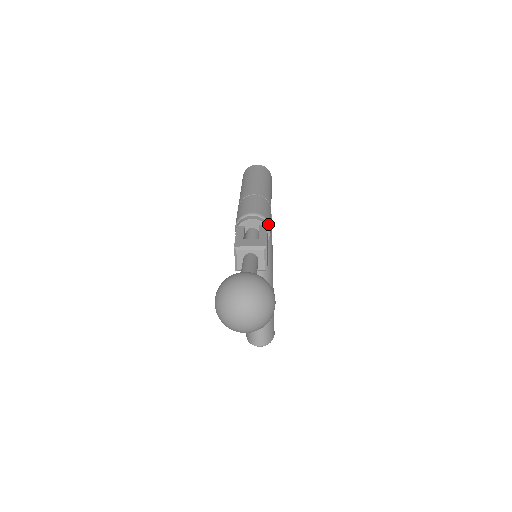
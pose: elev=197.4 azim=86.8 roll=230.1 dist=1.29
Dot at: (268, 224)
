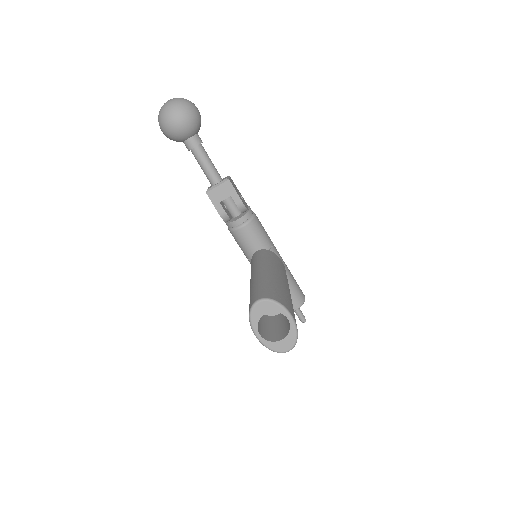
Dot at: occluded
